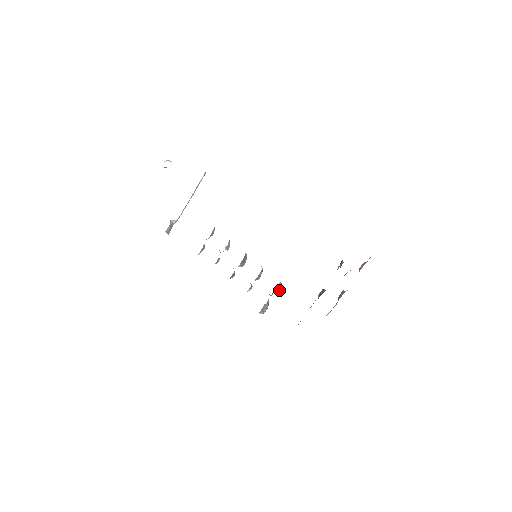
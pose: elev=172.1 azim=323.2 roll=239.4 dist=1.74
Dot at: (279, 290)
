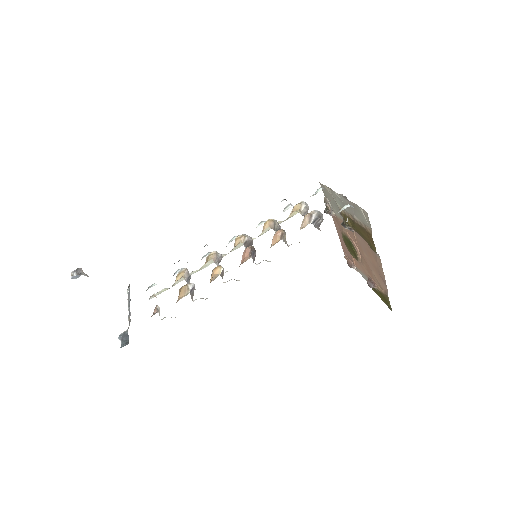
Dot at: (307, 206)
